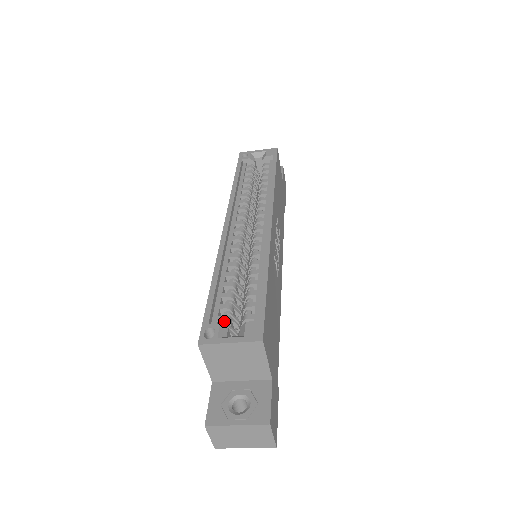
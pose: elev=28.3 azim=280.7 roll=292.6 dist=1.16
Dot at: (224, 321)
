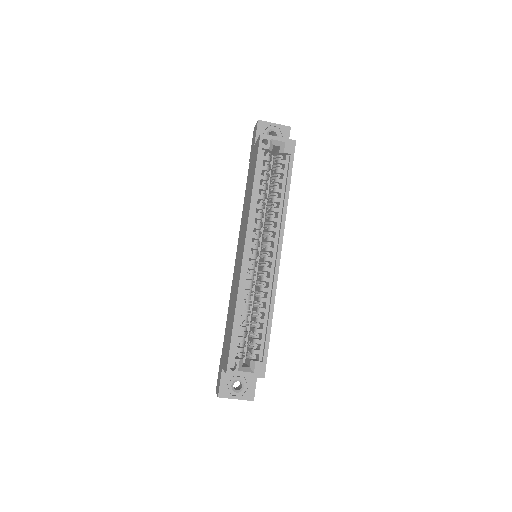
Dot at: (240, 352)
